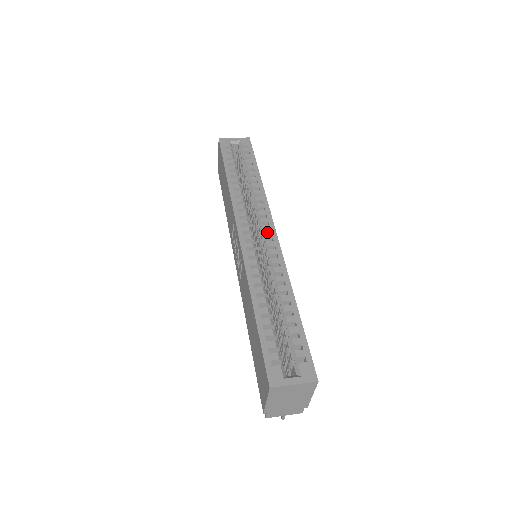
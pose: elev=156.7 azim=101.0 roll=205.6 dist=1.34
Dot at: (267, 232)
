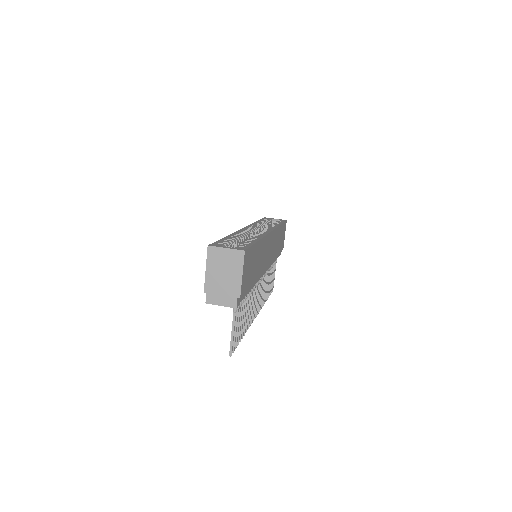
Dot at: occluded
